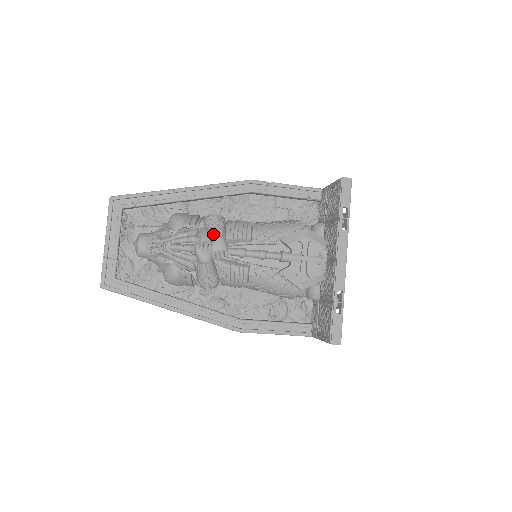
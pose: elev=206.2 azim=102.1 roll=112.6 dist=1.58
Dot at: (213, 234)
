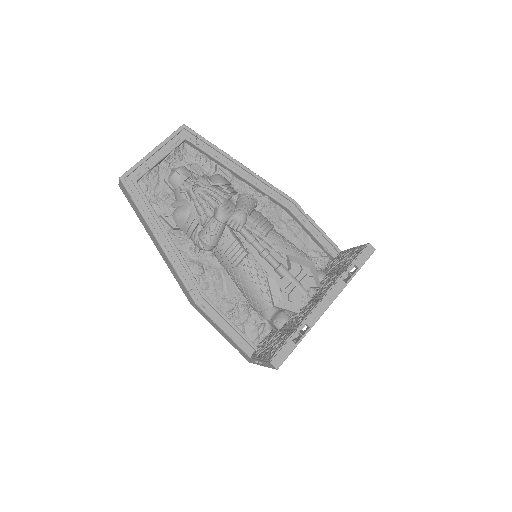
Dot at: (241, 206)
